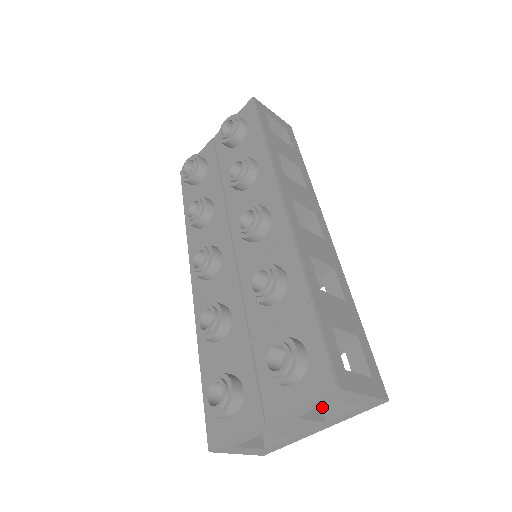
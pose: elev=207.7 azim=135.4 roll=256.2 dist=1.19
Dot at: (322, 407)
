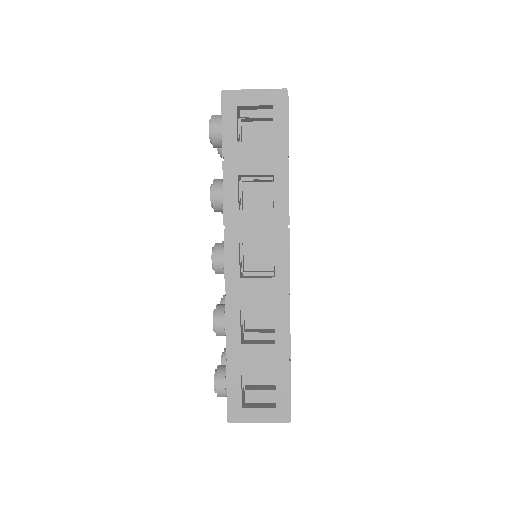
Dot at: (275, 394)
